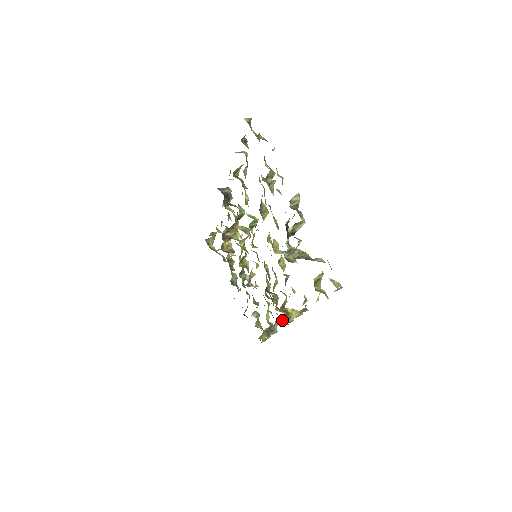
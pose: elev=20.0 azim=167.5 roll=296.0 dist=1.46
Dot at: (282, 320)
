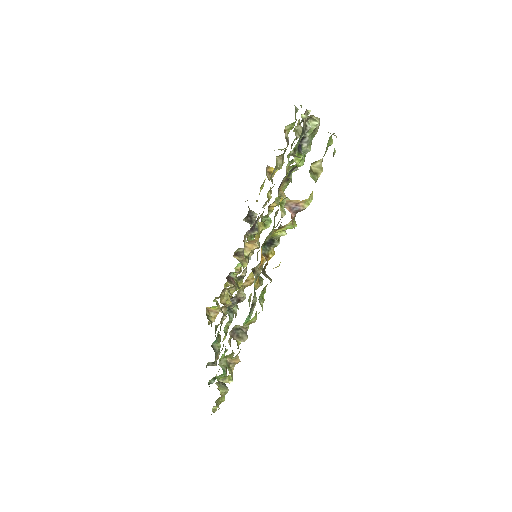
Dot at: occluded
